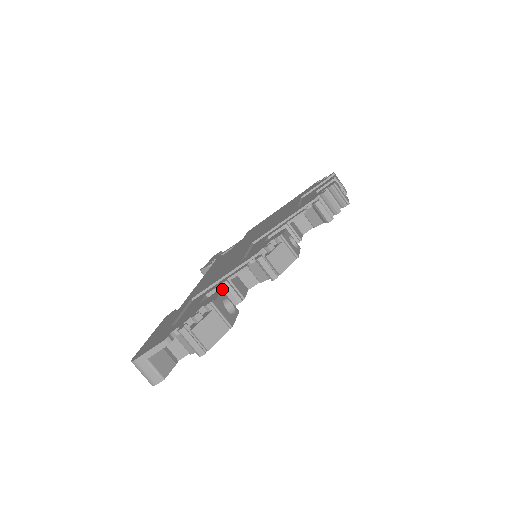
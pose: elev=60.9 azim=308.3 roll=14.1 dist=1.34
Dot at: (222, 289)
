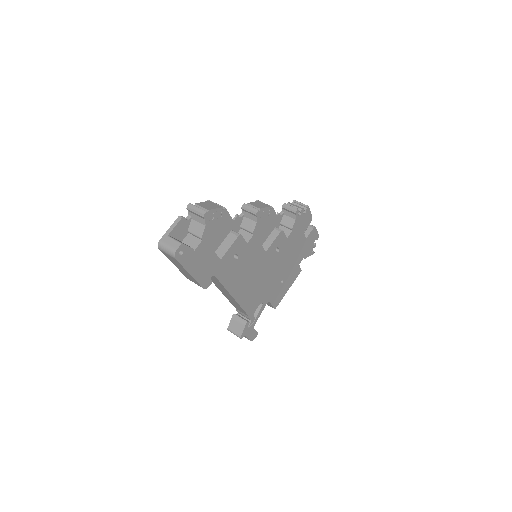
Dot at: occluded
